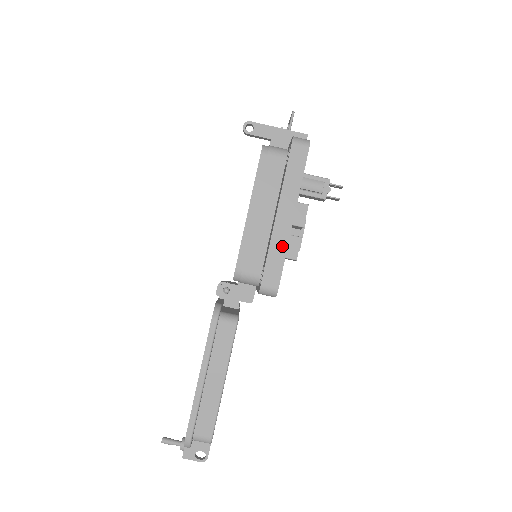
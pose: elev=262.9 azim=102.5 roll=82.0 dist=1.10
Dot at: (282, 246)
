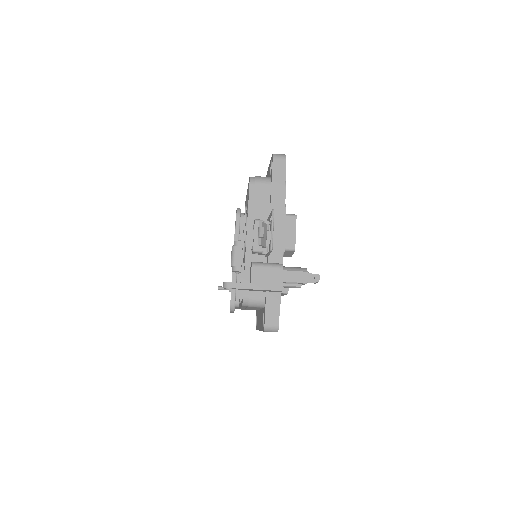
Dot at: occluded
